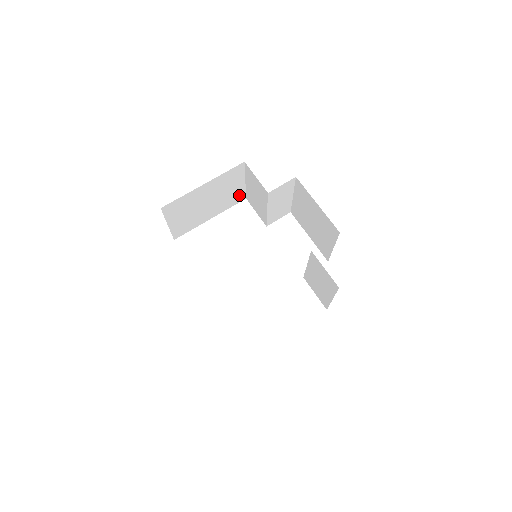
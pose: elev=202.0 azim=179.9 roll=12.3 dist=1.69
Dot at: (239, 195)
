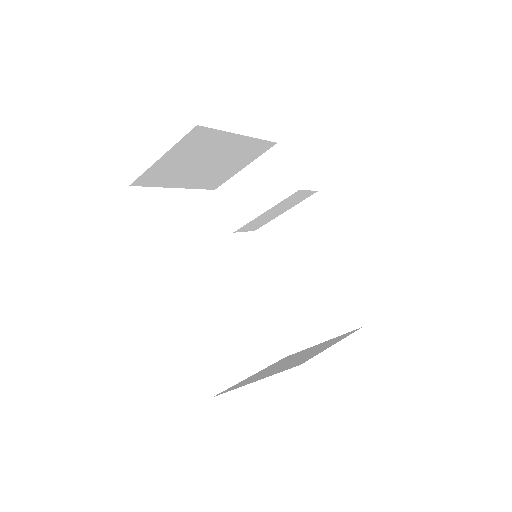
Dot at: (220, 180)
